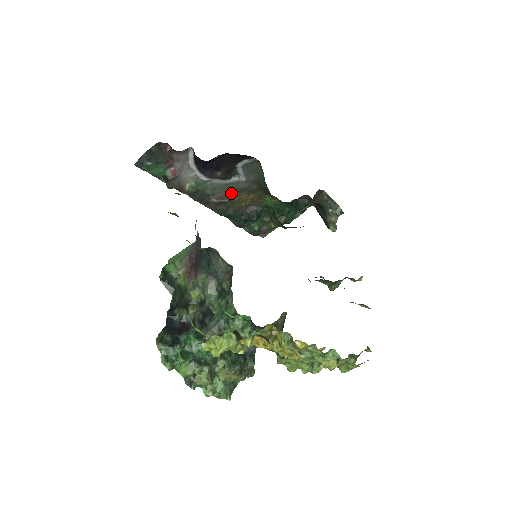
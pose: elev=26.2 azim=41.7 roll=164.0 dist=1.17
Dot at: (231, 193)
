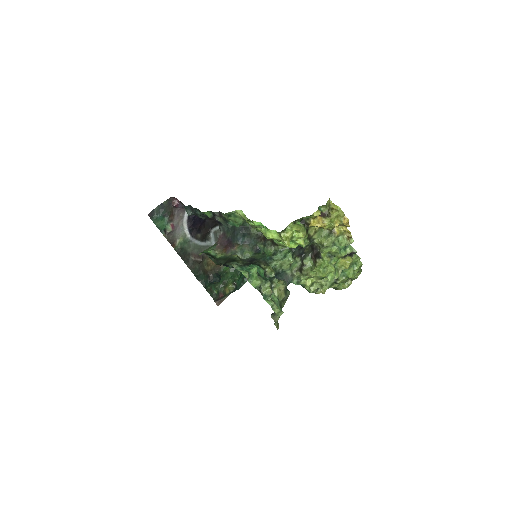
Dot at: (203, 255)
